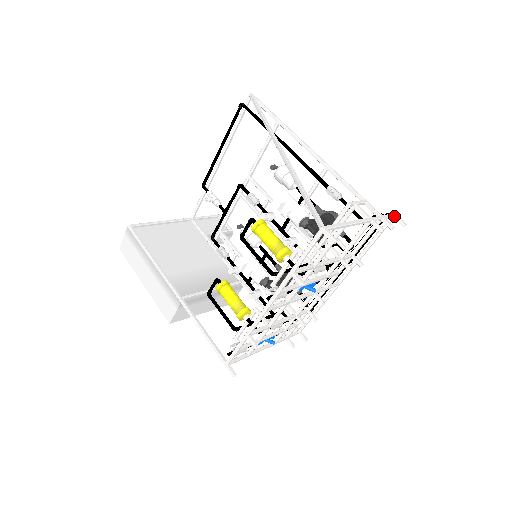
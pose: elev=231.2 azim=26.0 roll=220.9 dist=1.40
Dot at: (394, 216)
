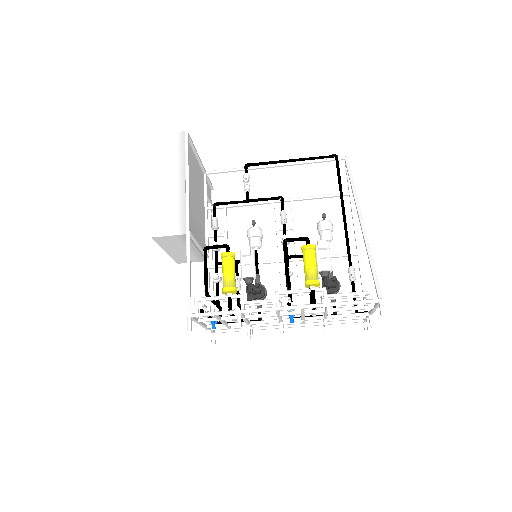
Dot at: occluded
